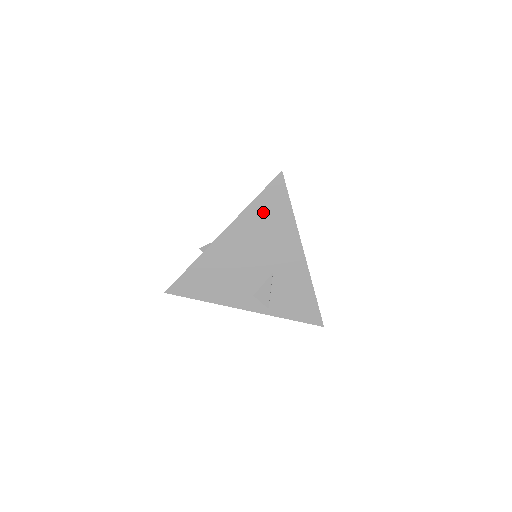
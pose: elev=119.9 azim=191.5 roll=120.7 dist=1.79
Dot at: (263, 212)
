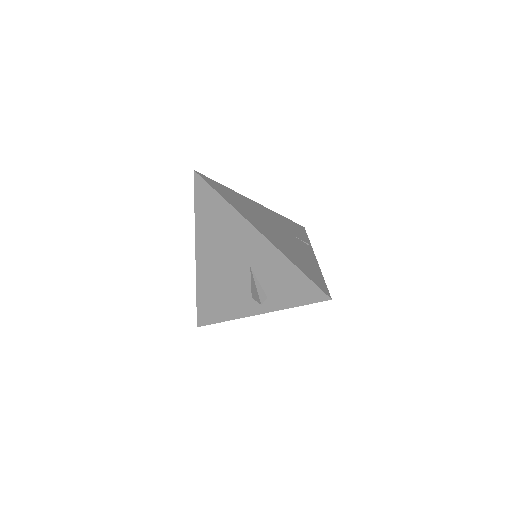
Dot at: (207, 216)
